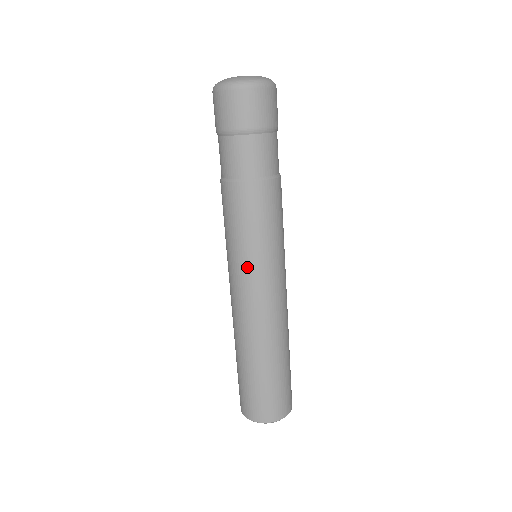
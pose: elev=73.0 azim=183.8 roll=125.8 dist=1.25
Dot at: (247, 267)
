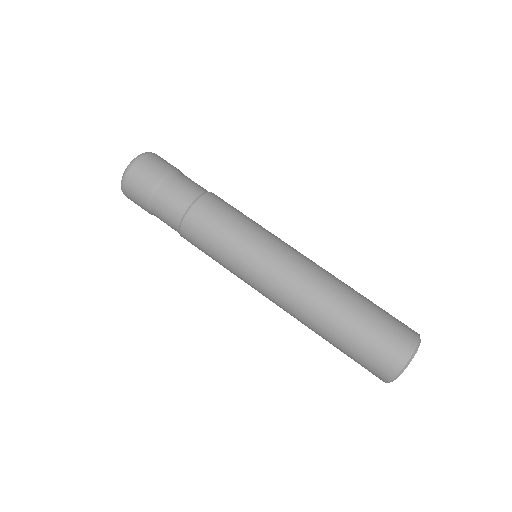
Dot at: (262, 243)
